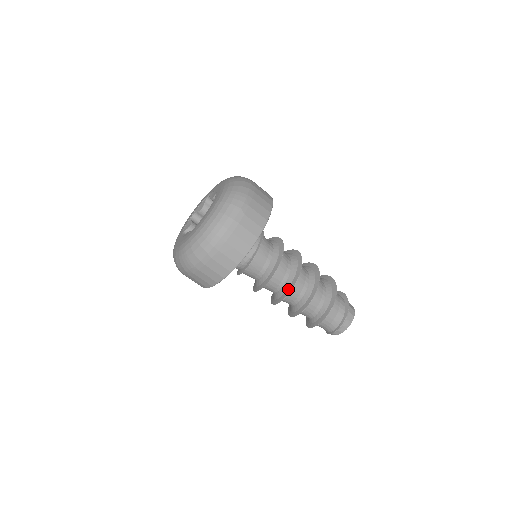
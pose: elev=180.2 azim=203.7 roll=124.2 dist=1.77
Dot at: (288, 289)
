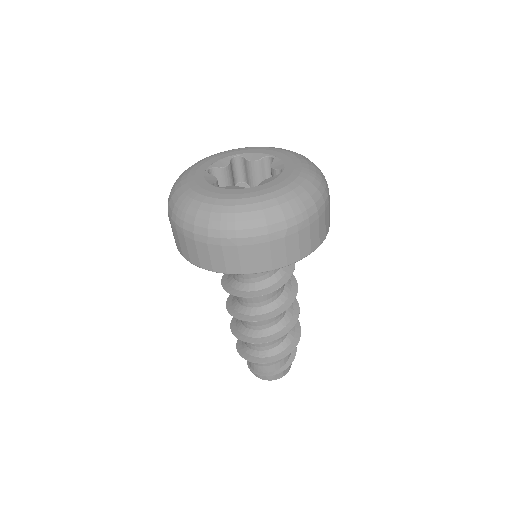
Dot at: (252, 316)
